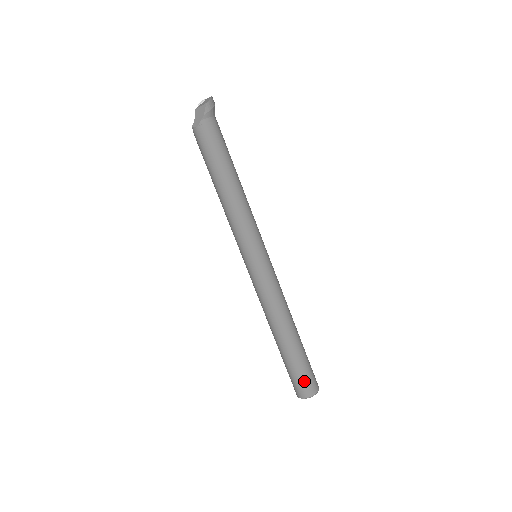
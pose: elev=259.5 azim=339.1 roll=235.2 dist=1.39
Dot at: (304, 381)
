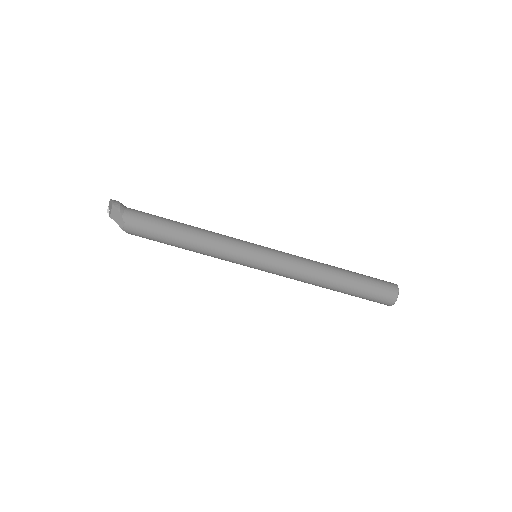
Dot at: (382, 289)
